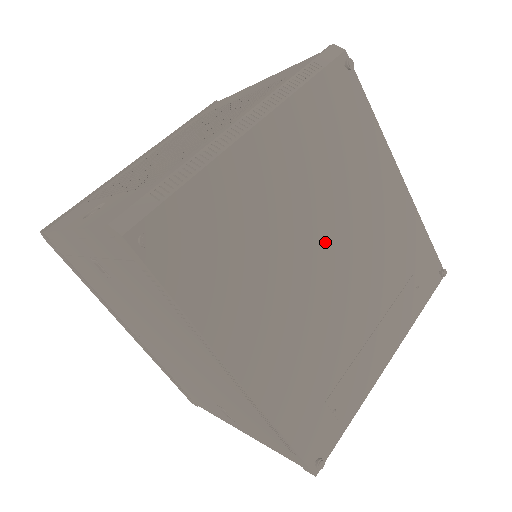
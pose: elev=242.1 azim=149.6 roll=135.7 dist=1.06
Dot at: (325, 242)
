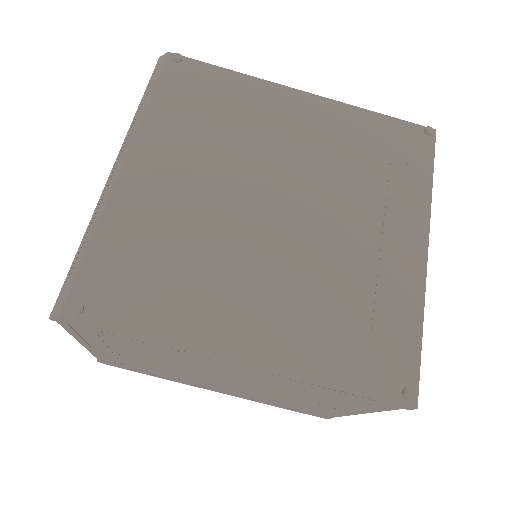
Dot at: (260, 199)
